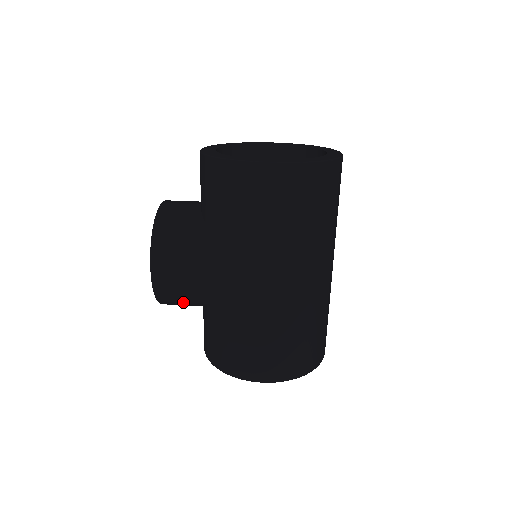
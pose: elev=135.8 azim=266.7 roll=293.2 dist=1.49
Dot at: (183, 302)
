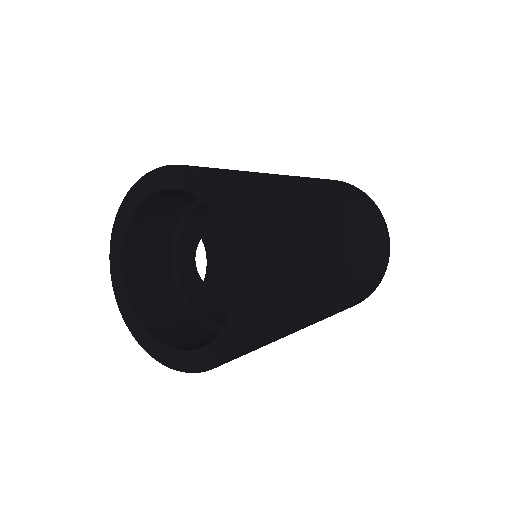
Dot at: occluded
